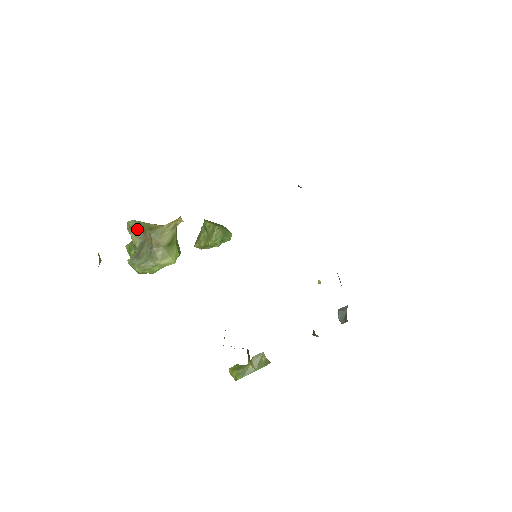
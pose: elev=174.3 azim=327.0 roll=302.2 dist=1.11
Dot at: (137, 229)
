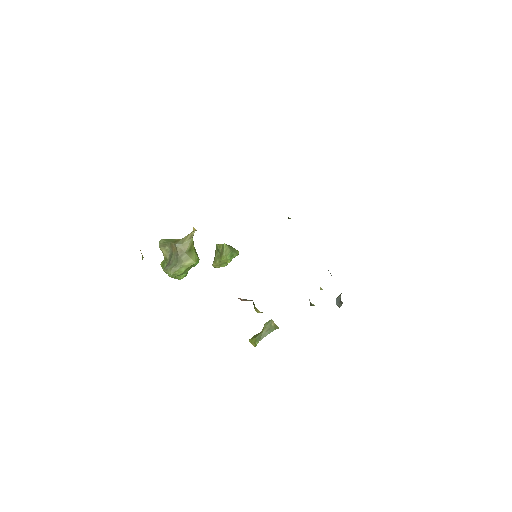
Dot at: (166, 245)
